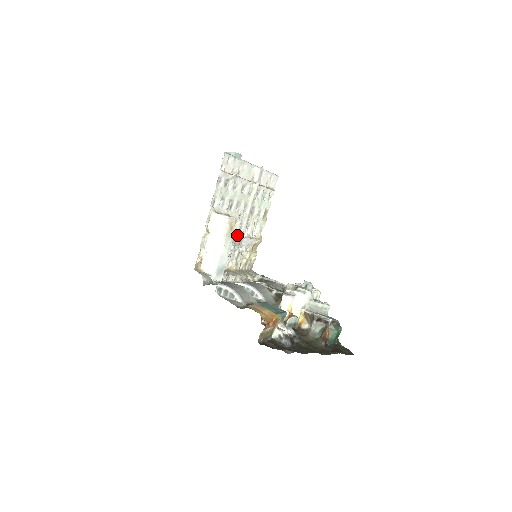
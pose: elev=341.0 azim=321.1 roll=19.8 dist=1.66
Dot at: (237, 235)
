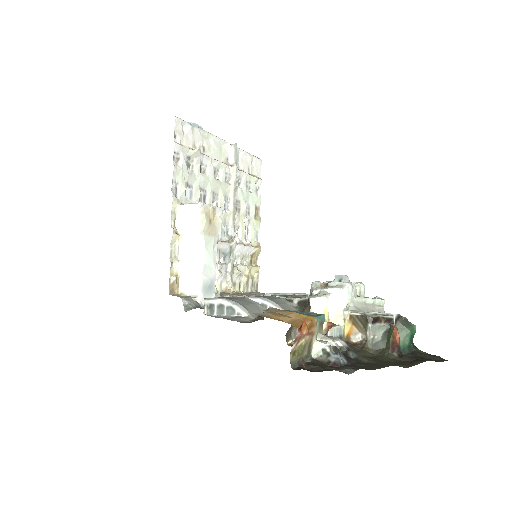
Dot at: (224, 241)
